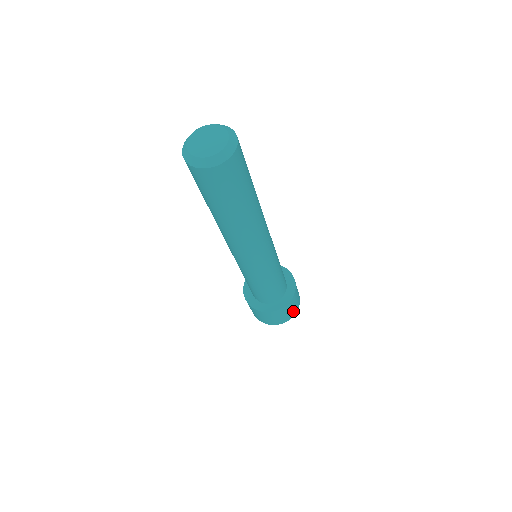
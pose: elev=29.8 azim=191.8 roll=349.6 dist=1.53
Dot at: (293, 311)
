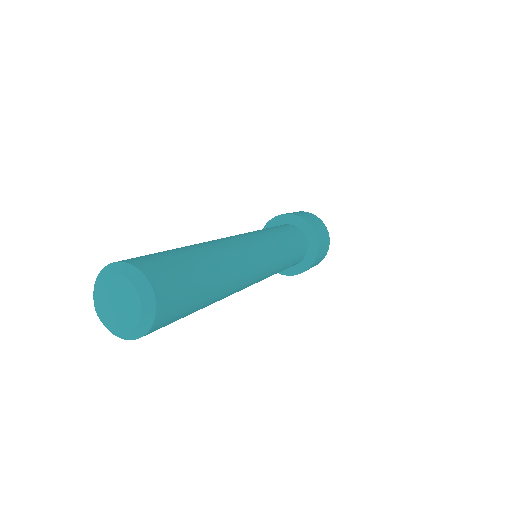
Dot at: occluded
